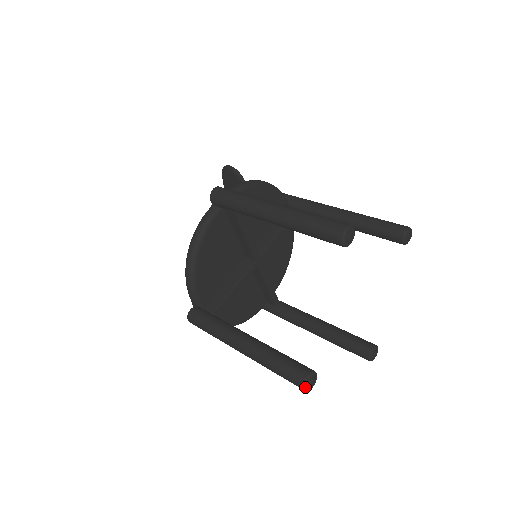
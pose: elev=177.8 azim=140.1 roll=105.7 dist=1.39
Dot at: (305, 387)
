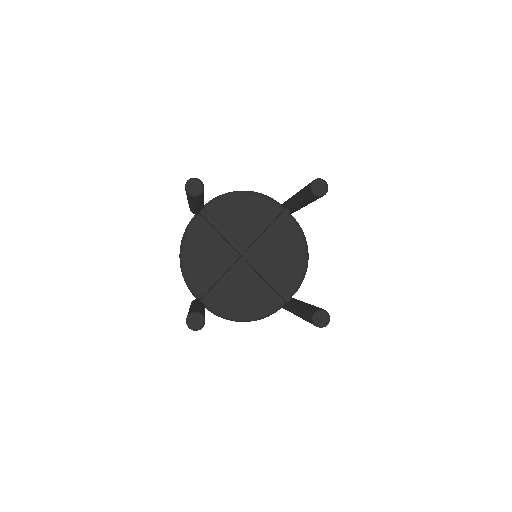
Dot at: (187, 325)
